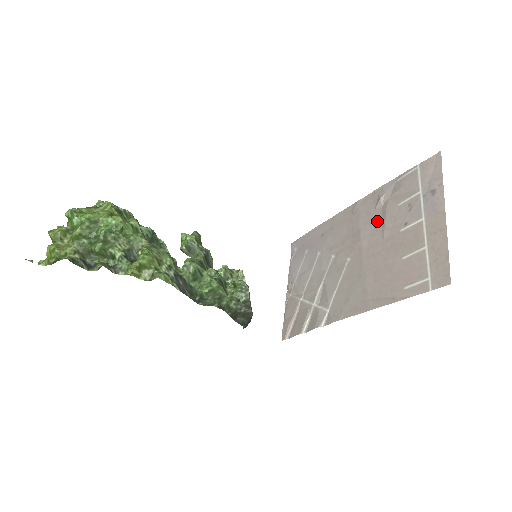
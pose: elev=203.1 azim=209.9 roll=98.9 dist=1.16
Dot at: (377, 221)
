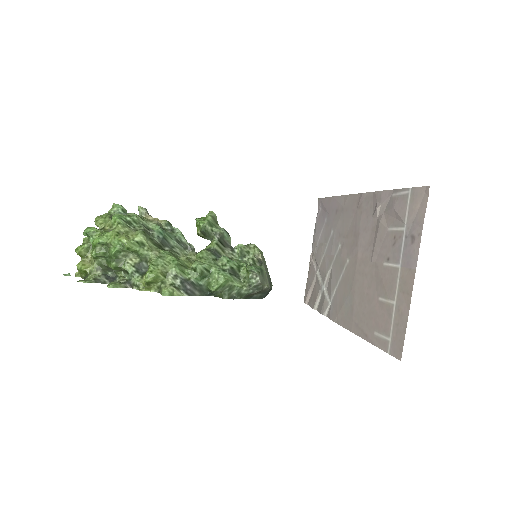
Dot at: (371, 234)
